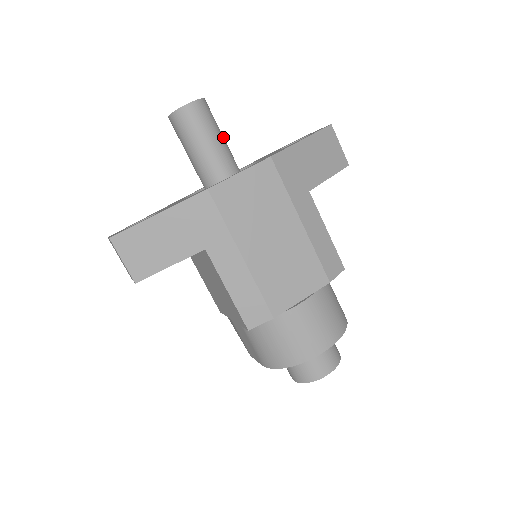
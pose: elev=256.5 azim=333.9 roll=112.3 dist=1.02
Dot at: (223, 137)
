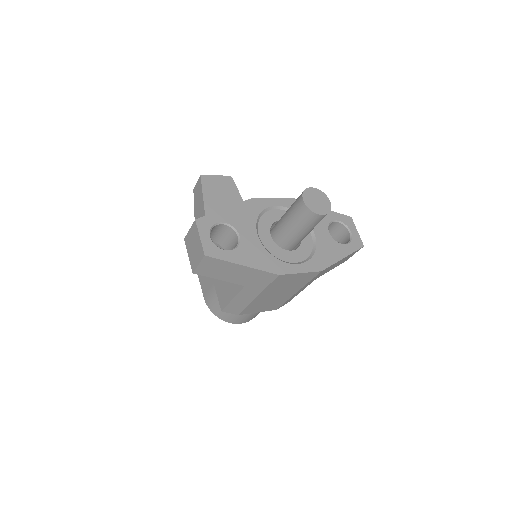
Dot at: occluded
